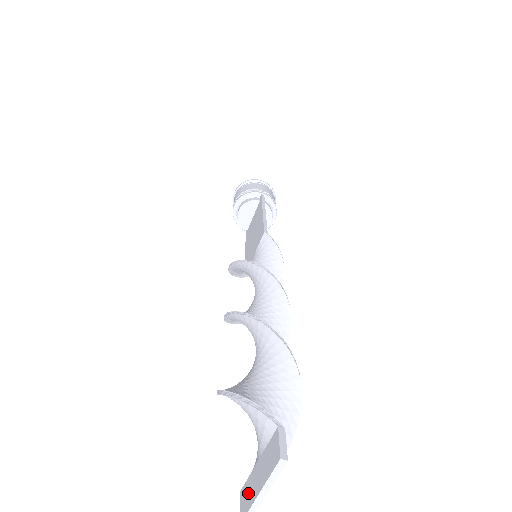
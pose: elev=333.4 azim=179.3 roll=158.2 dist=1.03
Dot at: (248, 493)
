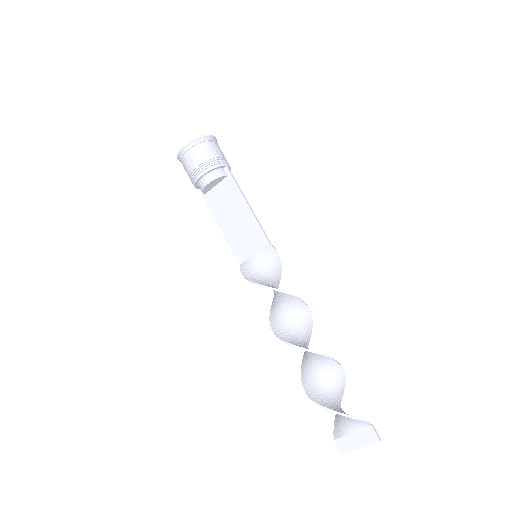
Dot at: (347, 444)
